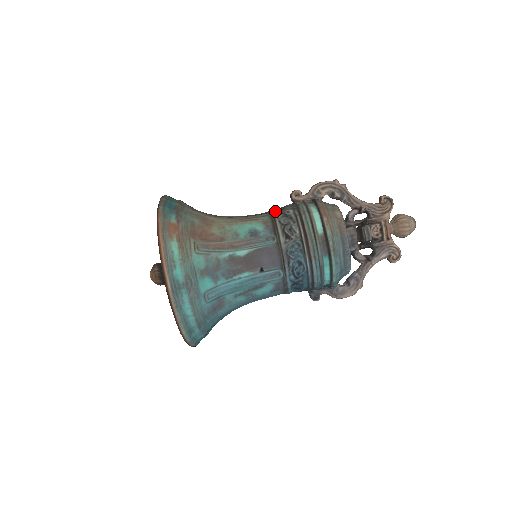
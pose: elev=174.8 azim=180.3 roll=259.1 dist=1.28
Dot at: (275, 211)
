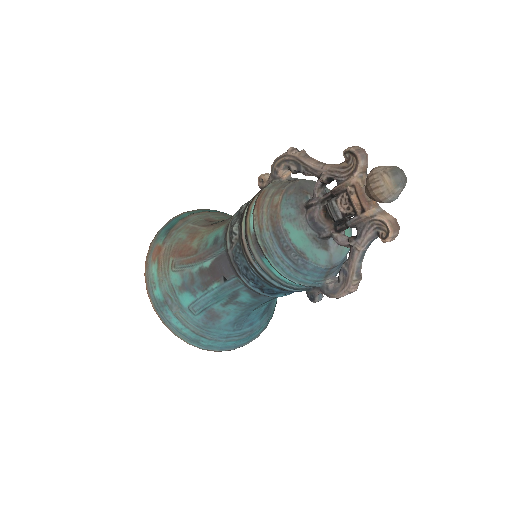
Dot at: occluded
